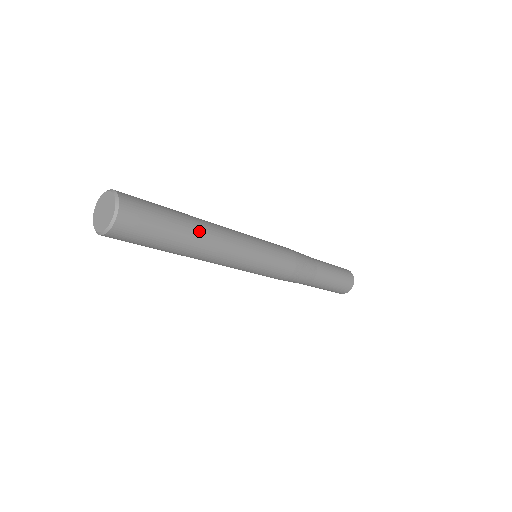
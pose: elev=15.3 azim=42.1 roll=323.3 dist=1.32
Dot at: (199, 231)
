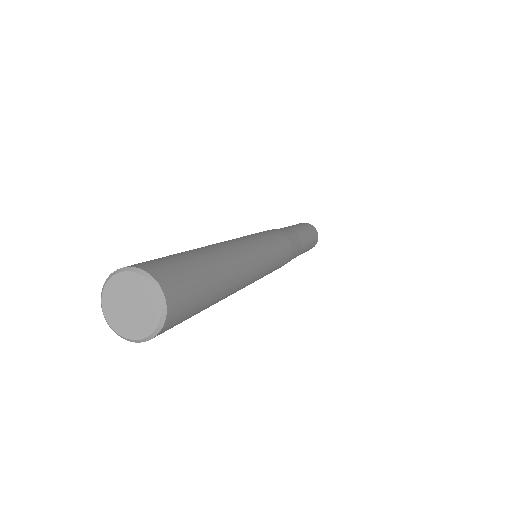
Dot at: (231, 269)
